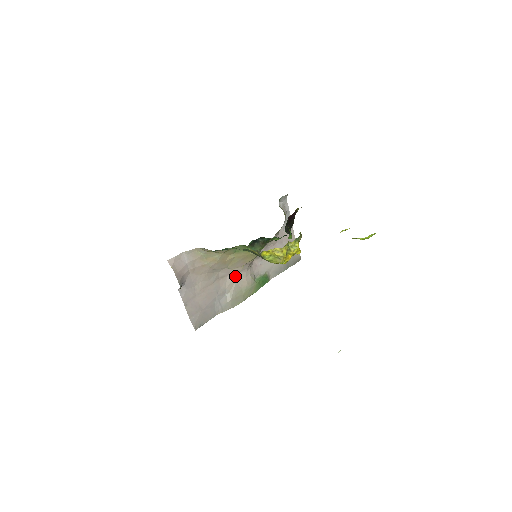
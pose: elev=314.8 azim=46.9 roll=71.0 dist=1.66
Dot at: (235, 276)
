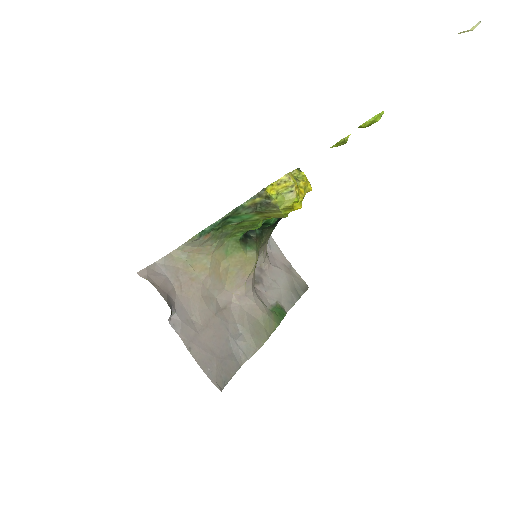
Dot at: (241, 304)
